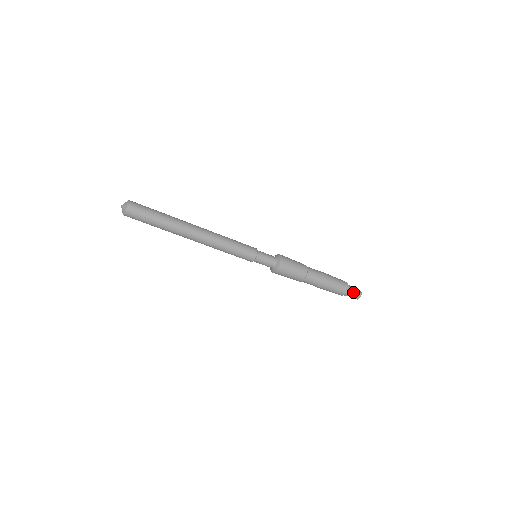
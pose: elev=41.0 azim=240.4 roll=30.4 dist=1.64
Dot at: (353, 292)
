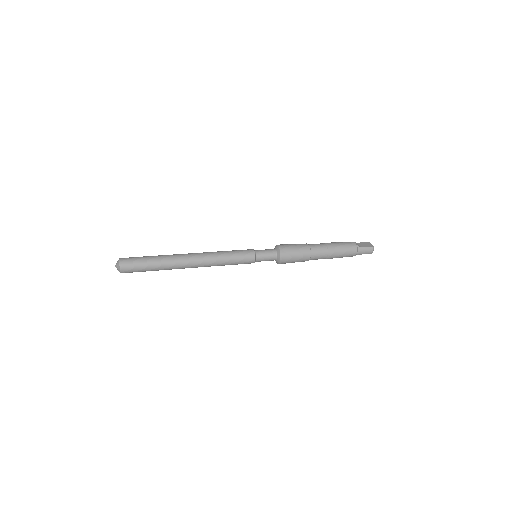
Dot at: (364, 249)
